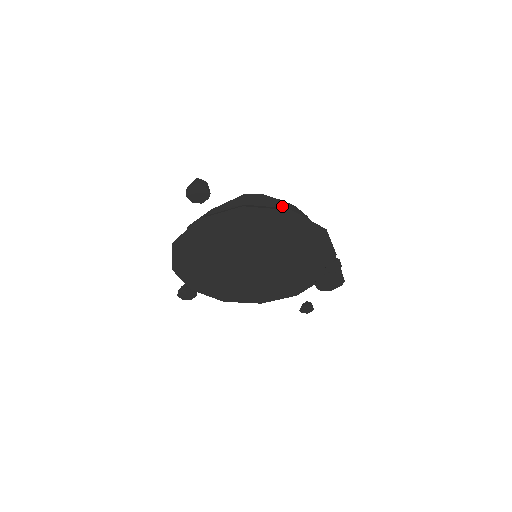
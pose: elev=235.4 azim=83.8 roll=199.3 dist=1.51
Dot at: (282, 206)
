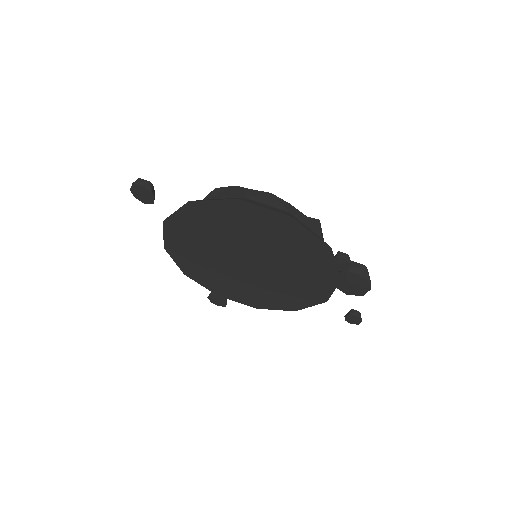
Dot at: (243, 196)
